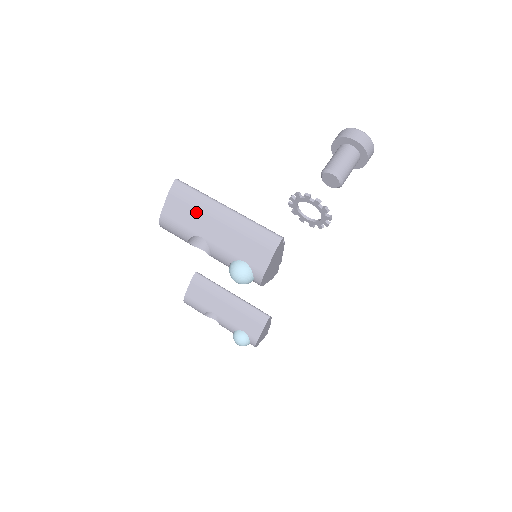
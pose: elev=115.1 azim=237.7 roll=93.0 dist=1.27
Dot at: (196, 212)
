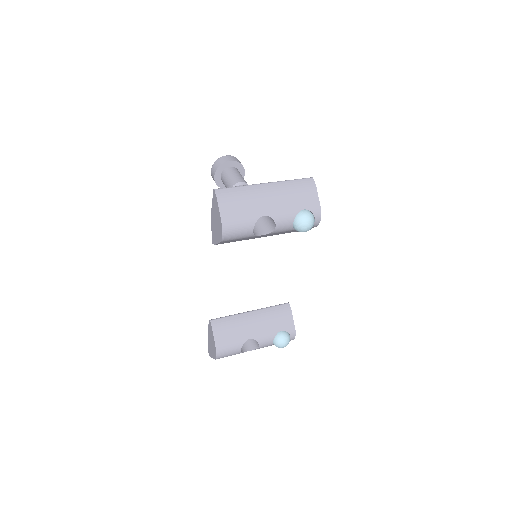
Dot at: (248, 200)
